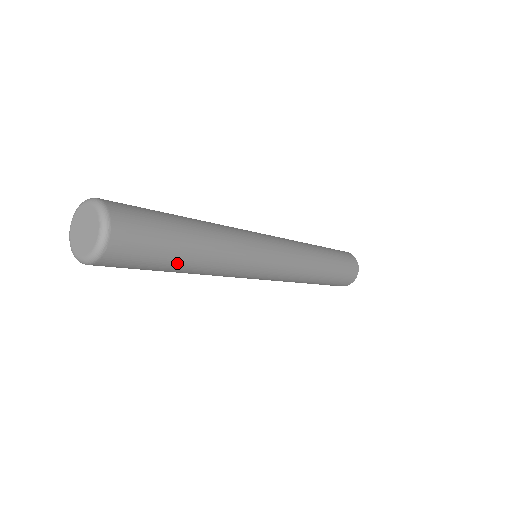
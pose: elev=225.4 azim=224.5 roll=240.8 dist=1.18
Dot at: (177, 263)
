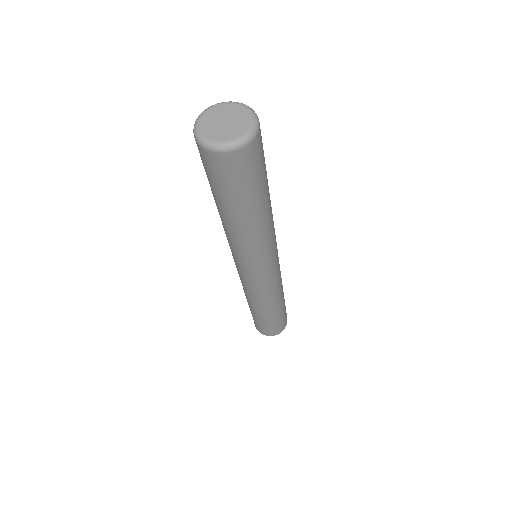
Dot at: (250, 207)
